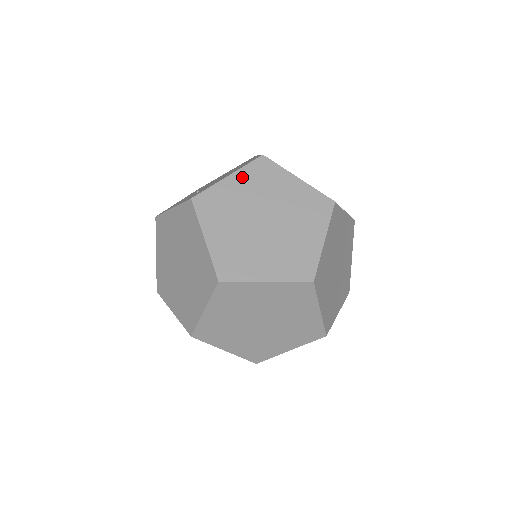
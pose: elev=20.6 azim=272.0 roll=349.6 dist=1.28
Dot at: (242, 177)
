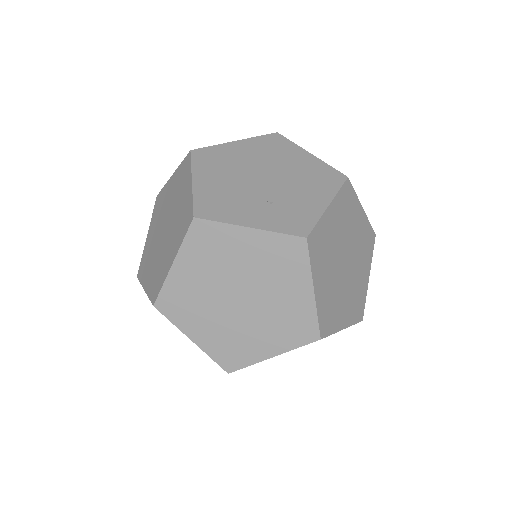
Dot at: (337, 207)
